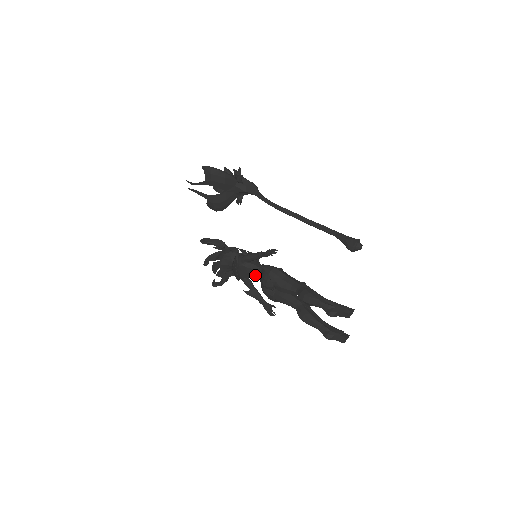
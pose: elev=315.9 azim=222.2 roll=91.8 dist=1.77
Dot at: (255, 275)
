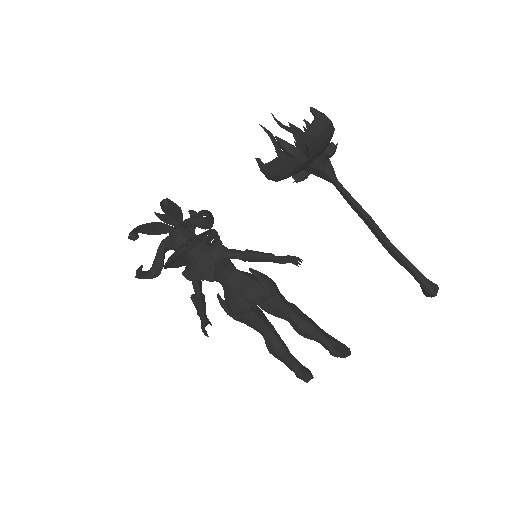
Dot at: (223, 278)
